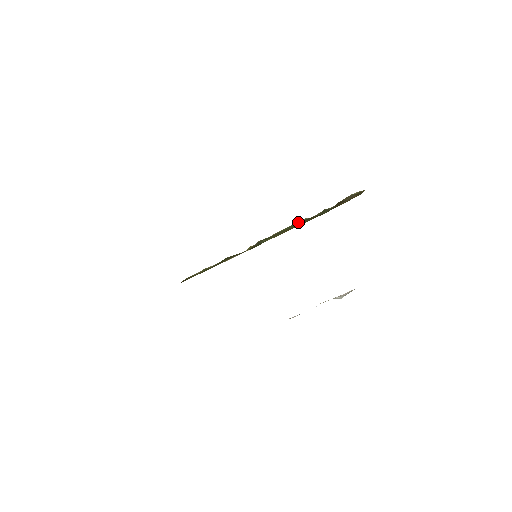
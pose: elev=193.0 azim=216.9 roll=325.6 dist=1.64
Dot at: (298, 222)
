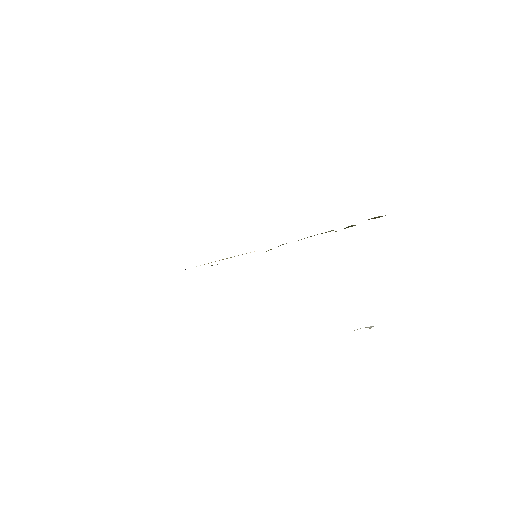
Dot at: occluded
